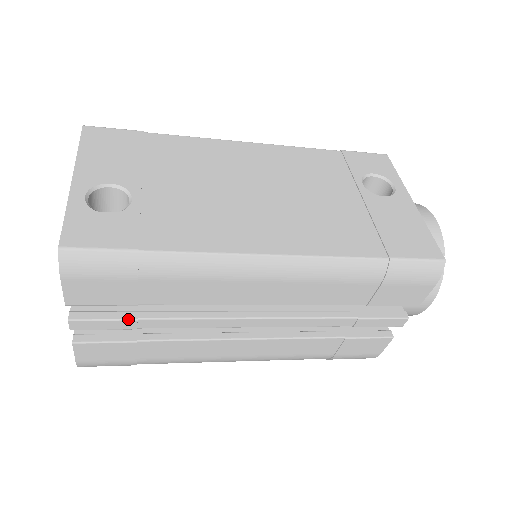
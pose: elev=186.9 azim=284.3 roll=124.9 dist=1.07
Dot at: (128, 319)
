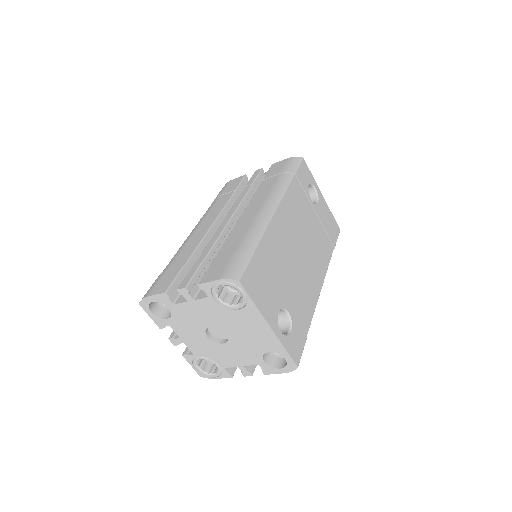
Dot at: occluded
